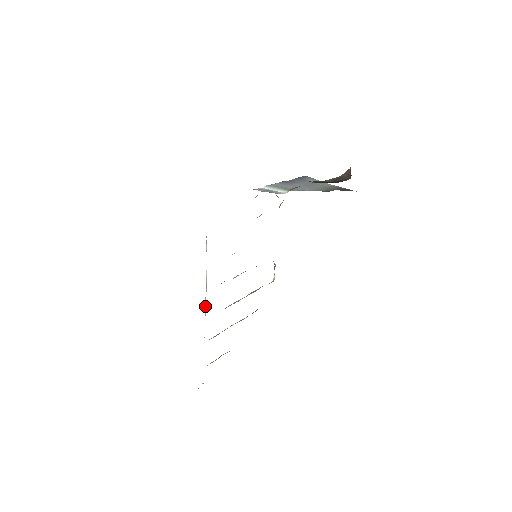
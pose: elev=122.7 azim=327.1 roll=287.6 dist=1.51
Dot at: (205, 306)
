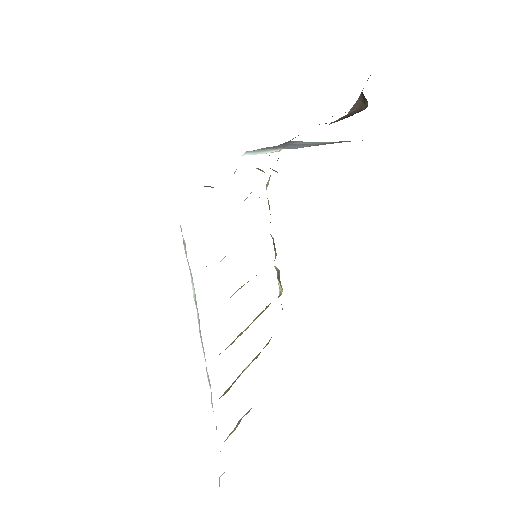
Dot at: (202, 346)
